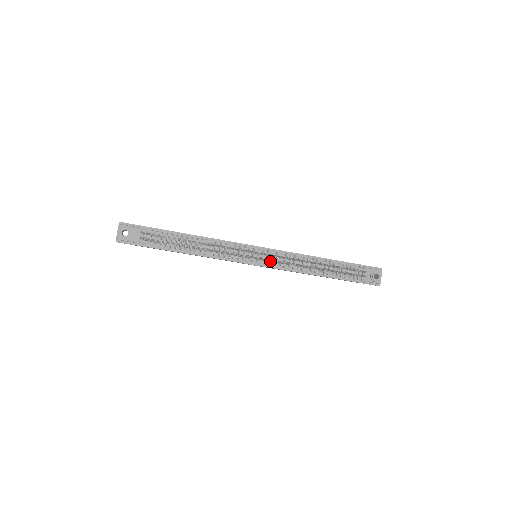
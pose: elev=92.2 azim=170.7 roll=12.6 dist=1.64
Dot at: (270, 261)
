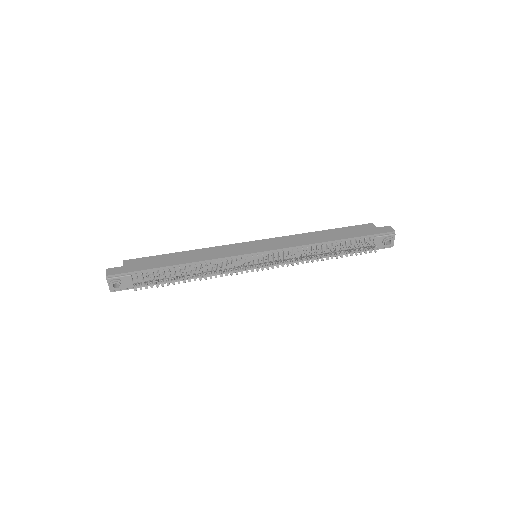
Dot at: occluded
